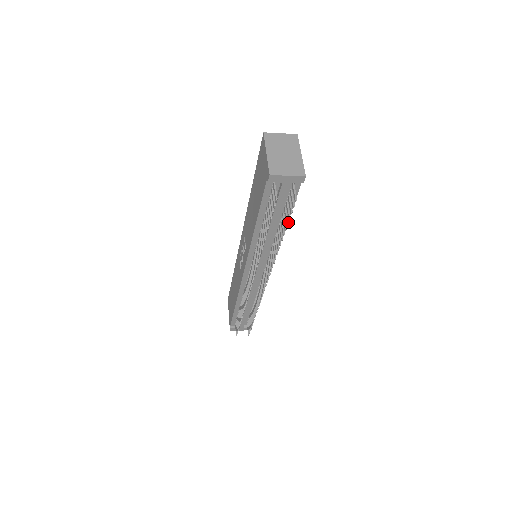
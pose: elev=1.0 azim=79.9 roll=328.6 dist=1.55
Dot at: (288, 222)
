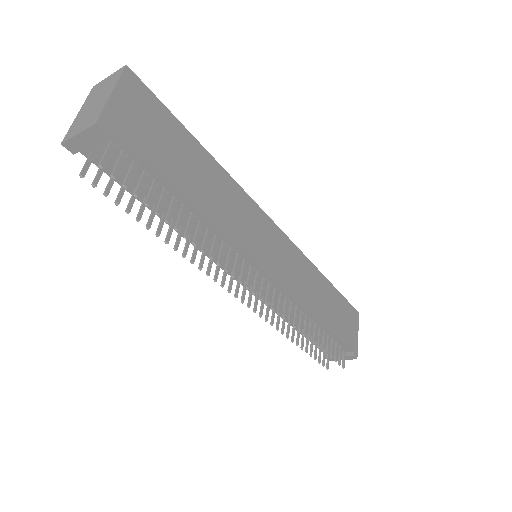
Dot at: (146, 201)
